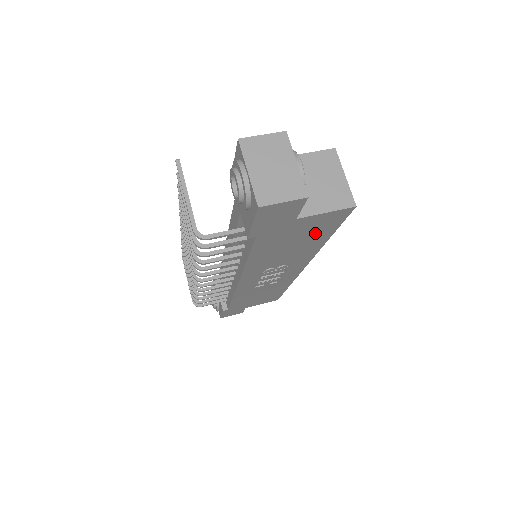
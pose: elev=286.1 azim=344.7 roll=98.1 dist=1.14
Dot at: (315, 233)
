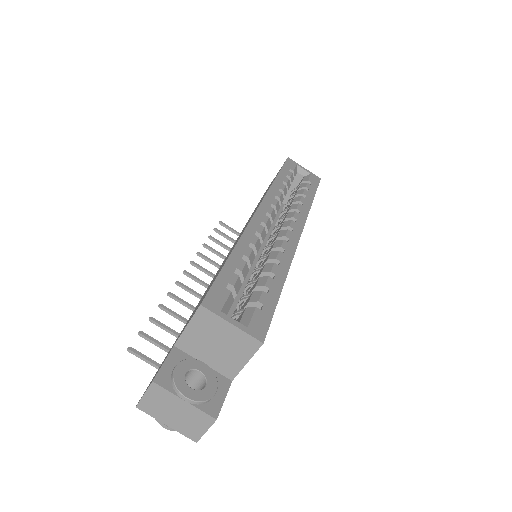
Dot at: occluded
